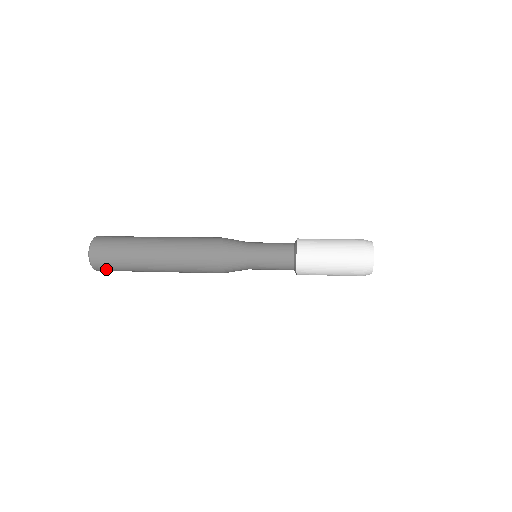
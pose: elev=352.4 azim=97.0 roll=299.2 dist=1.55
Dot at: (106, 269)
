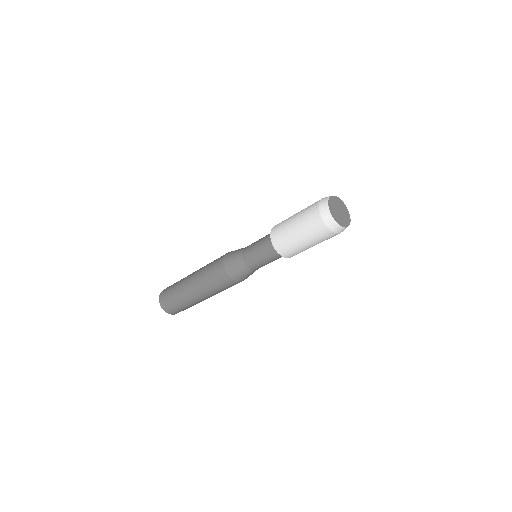
Dot at: occluded
